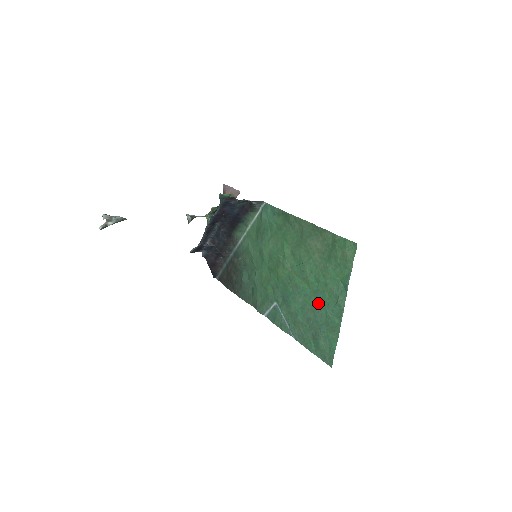
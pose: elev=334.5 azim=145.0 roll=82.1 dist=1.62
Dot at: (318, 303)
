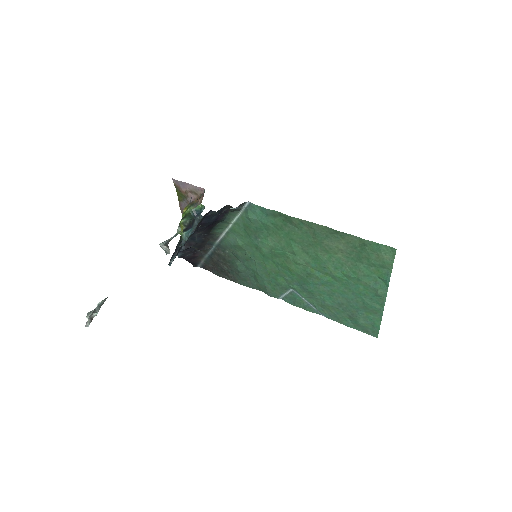
Dot at: (351, 293)
